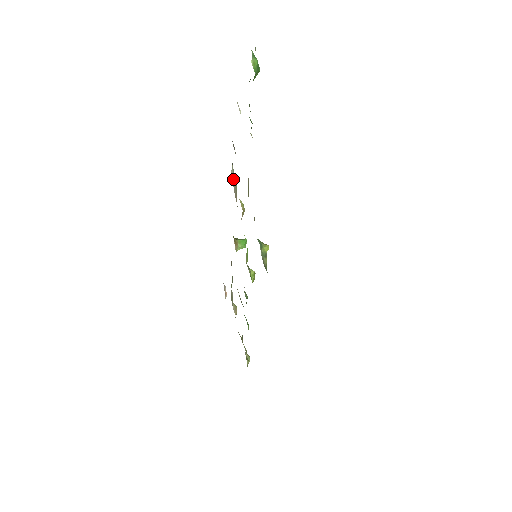
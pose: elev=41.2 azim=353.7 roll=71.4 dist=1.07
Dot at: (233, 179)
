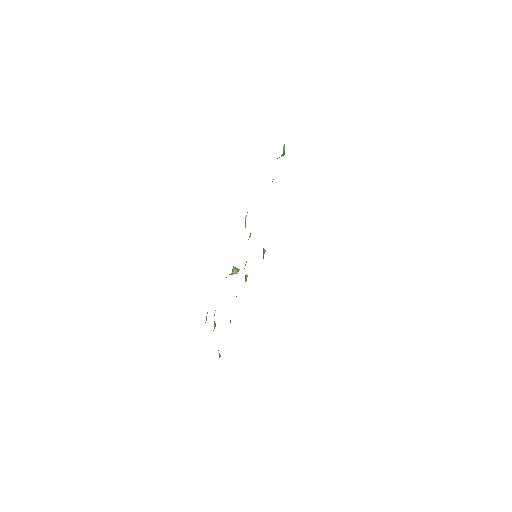
Dot at: (245, 222)
